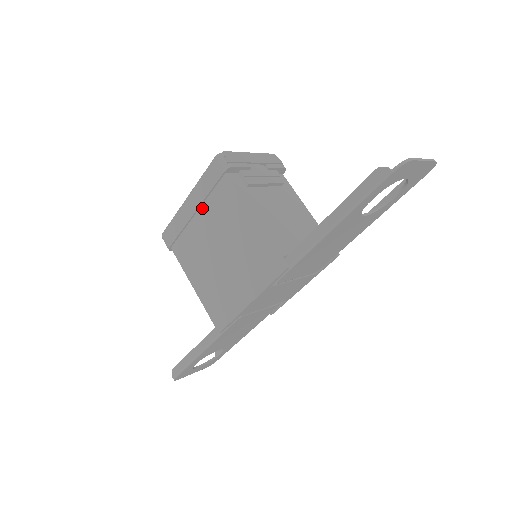
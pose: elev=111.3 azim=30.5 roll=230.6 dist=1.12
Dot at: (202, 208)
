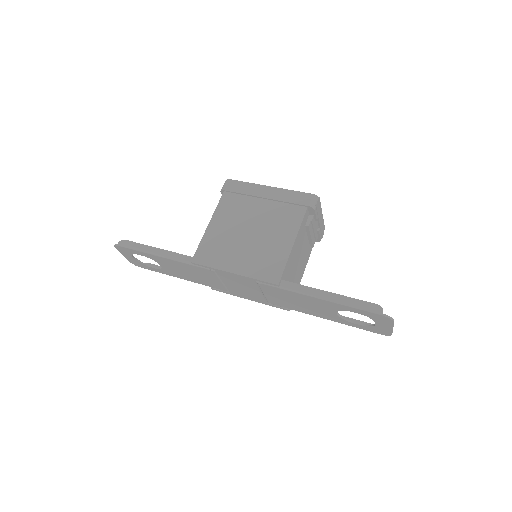
Dot at: (272, 202)
